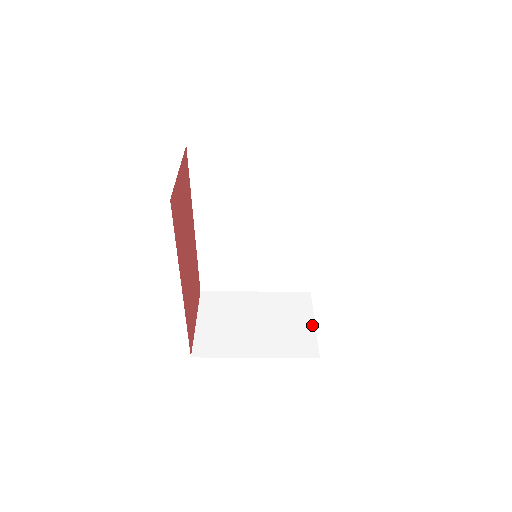
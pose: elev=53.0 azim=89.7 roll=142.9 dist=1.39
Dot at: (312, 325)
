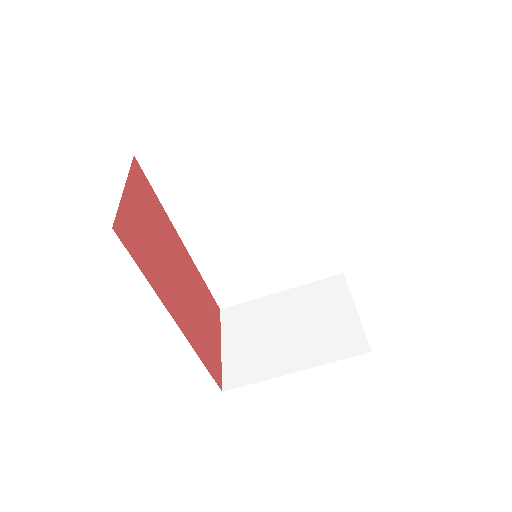
Dot at: (354, 313)
